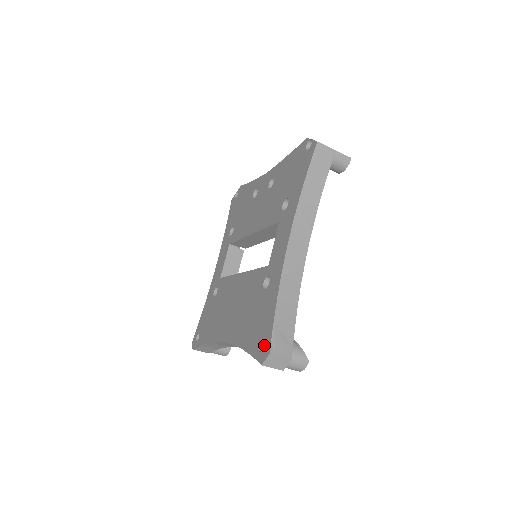
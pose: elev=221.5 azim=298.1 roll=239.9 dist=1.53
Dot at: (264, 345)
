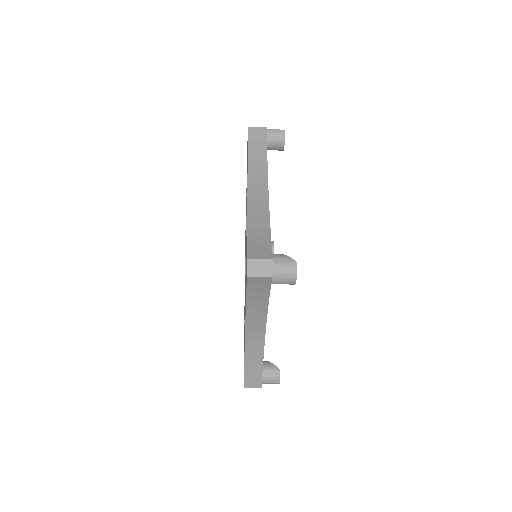
Dot at: occluded
